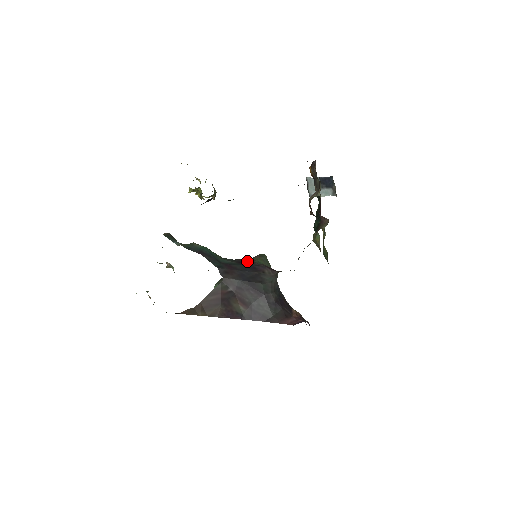
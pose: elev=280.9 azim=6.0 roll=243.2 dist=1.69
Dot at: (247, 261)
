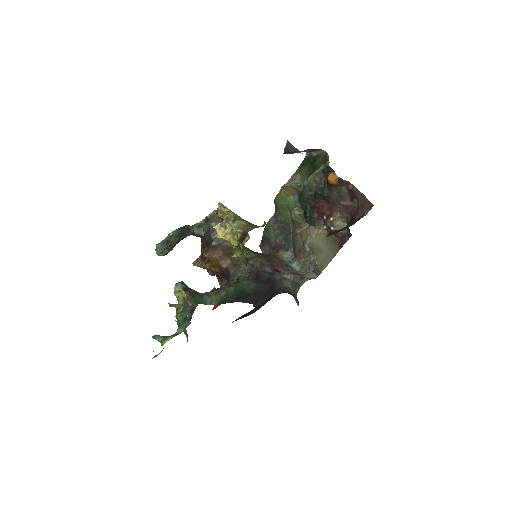
Dot at: (257, 271)
